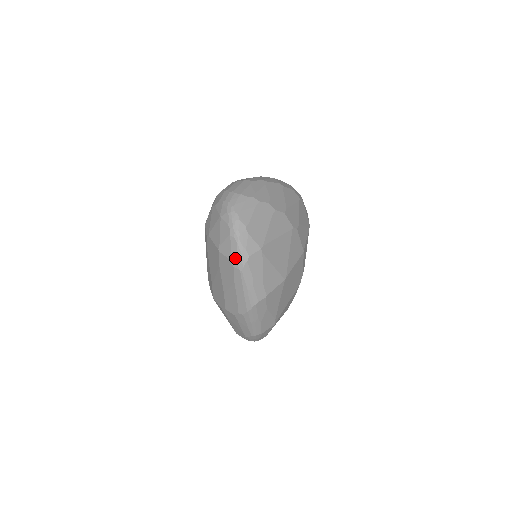
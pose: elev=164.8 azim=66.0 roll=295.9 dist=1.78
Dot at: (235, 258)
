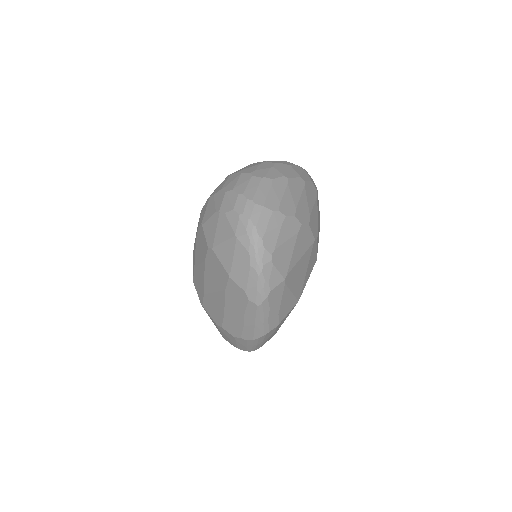
Dot at: (253, 292)
